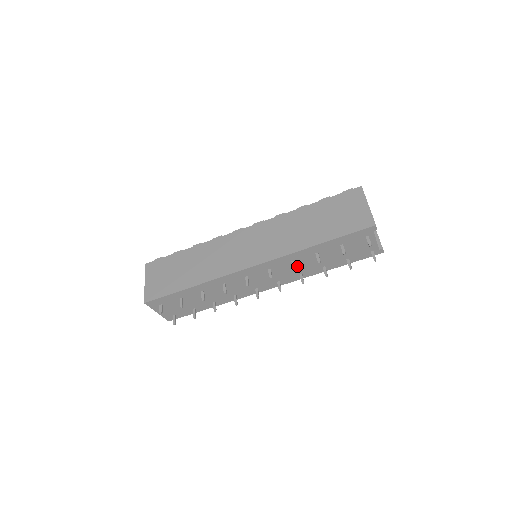
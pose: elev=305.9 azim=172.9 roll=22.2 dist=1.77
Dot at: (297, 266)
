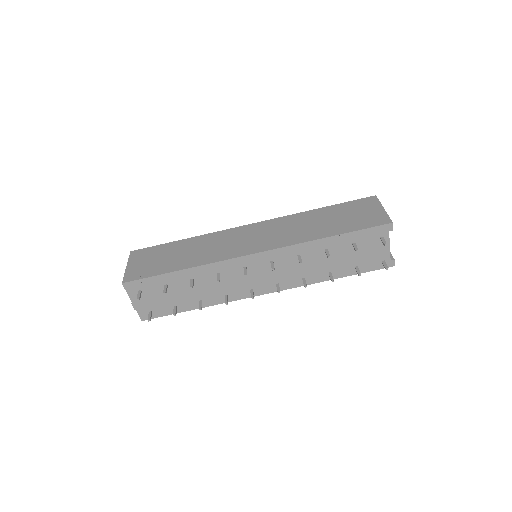
Dot at: (302, 265)
